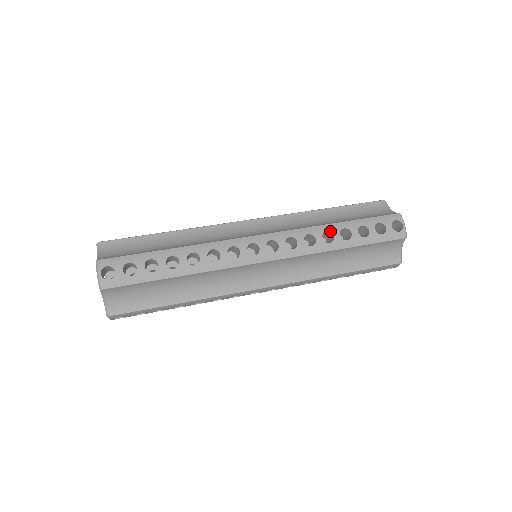
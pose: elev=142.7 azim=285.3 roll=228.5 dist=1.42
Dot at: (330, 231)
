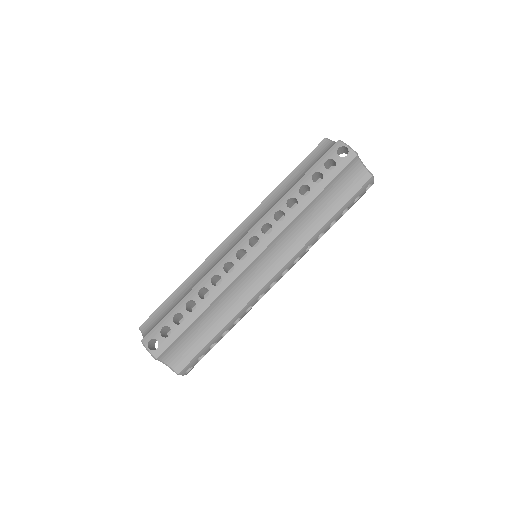
Dot at: occluded
